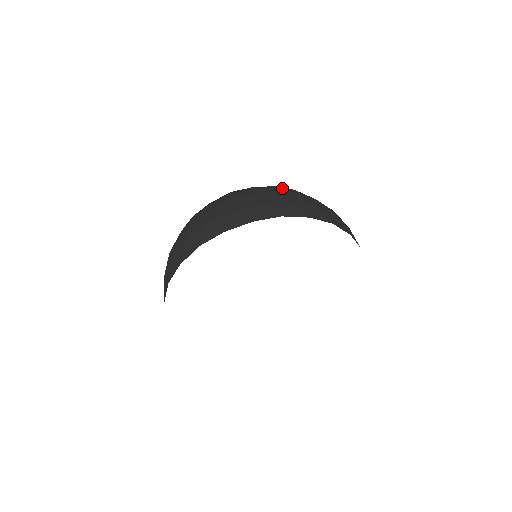
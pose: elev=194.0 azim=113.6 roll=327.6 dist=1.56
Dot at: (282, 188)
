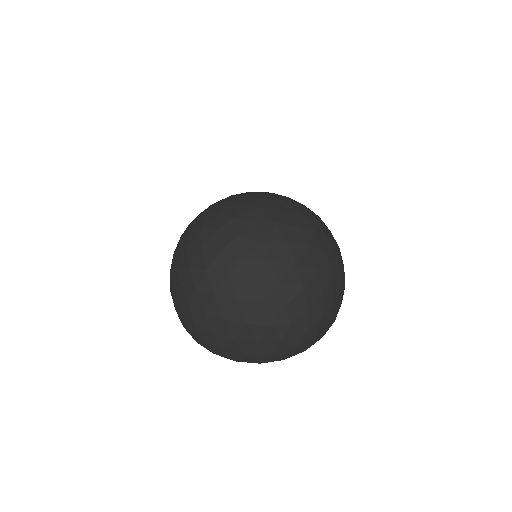
Dot at: (229, 327)
